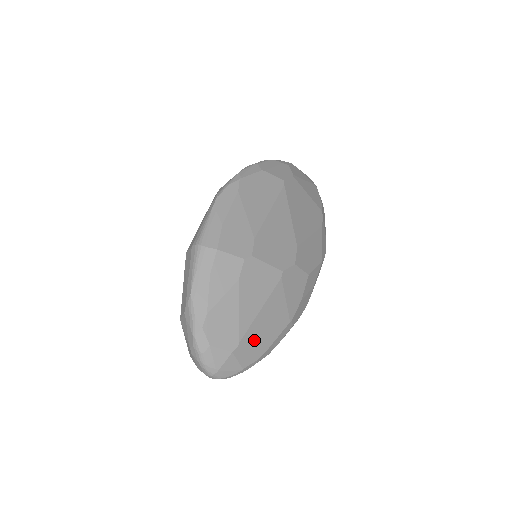
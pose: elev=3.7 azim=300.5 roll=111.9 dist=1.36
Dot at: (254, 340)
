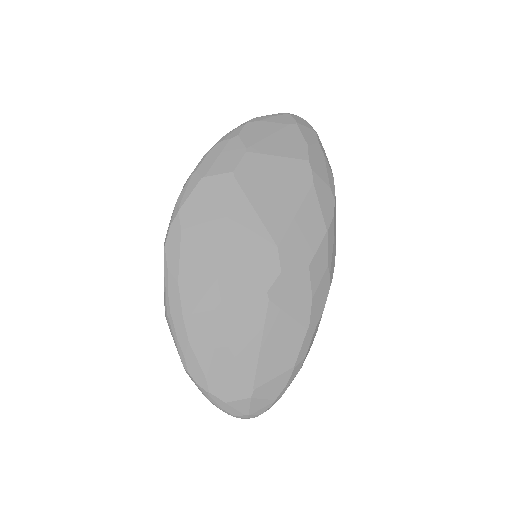
Dot at: (270, 373)
